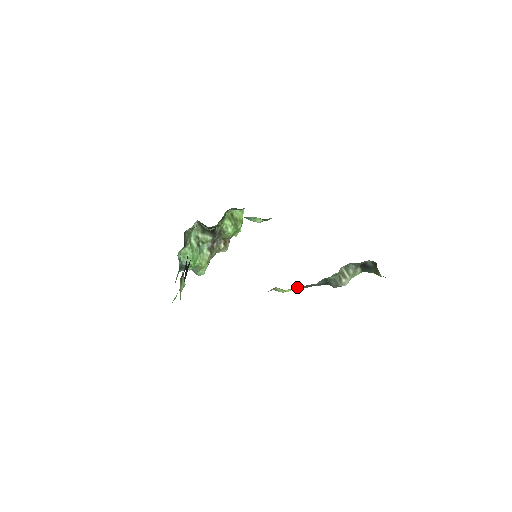
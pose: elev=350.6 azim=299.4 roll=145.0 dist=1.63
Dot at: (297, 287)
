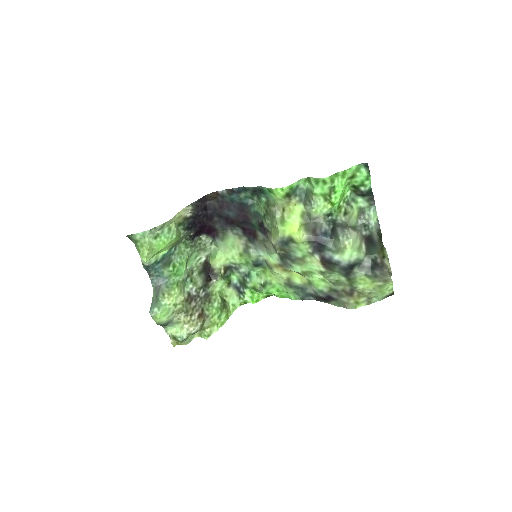
Dot at: (302, 227)
